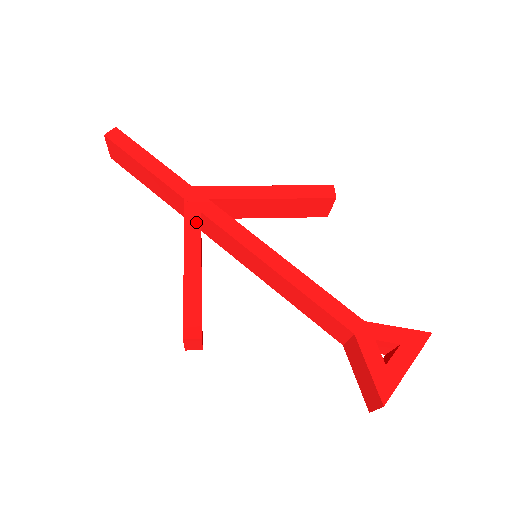
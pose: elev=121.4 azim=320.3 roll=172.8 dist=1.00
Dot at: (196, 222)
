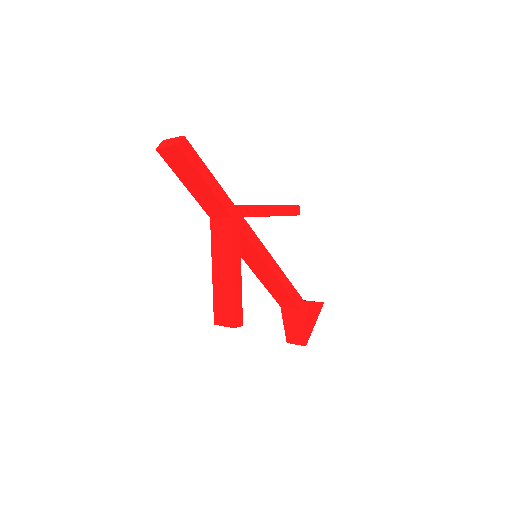
Dot at: (238, 238)
